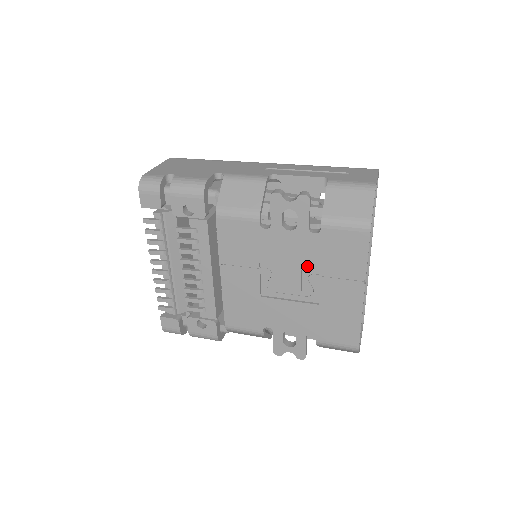
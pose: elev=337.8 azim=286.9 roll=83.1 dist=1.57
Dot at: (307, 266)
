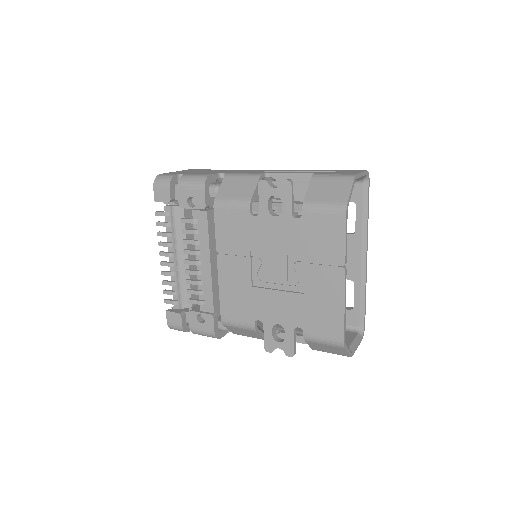
Dot at: (292, 252)
